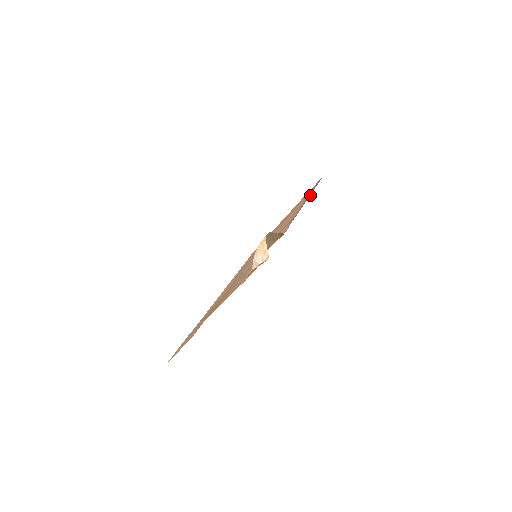
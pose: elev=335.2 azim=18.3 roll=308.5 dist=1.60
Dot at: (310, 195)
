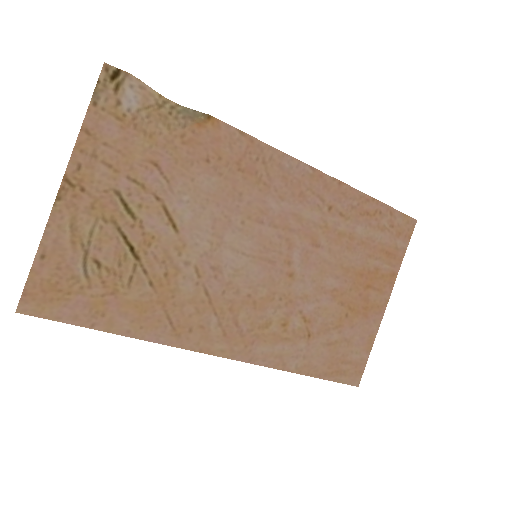
Dot at: (348, 185)
